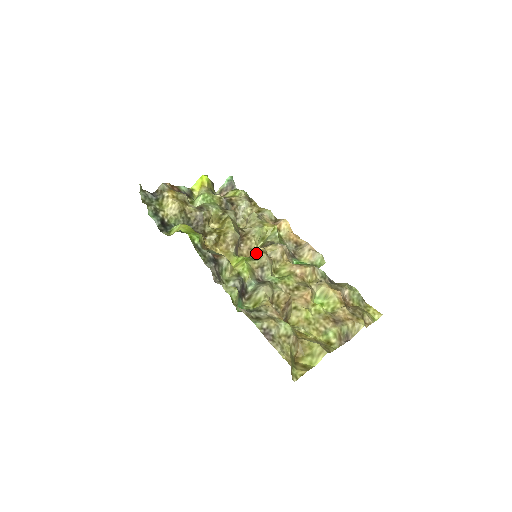
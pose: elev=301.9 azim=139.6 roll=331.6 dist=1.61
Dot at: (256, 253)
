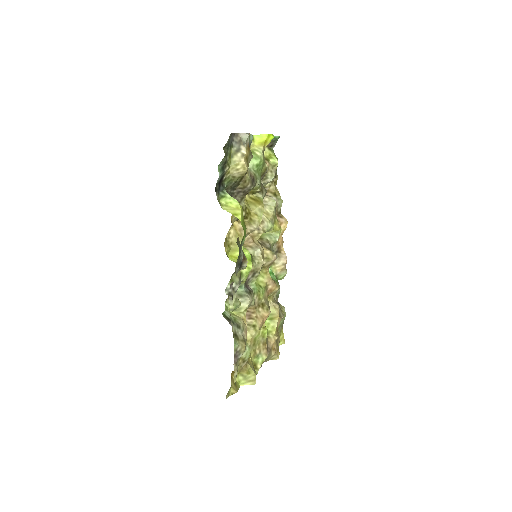
Dot at: (257, 252)
